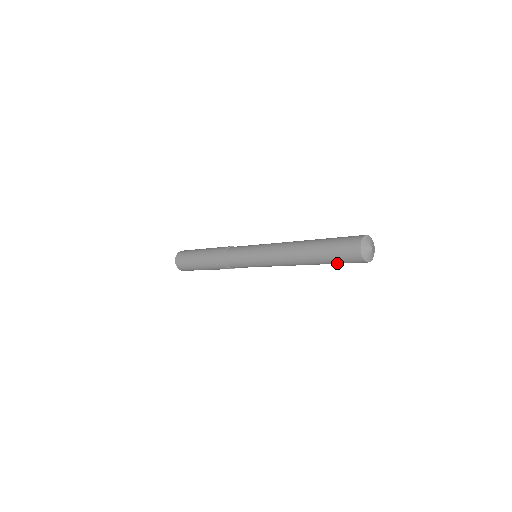
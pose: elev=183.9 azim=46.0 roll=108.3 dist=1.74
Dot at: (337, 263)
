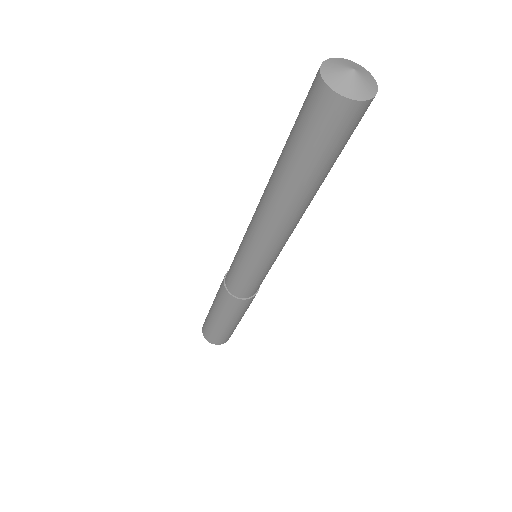
Dot at: (338, 153)
